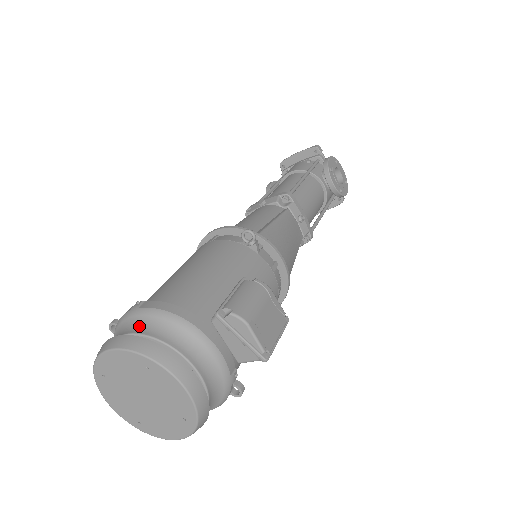
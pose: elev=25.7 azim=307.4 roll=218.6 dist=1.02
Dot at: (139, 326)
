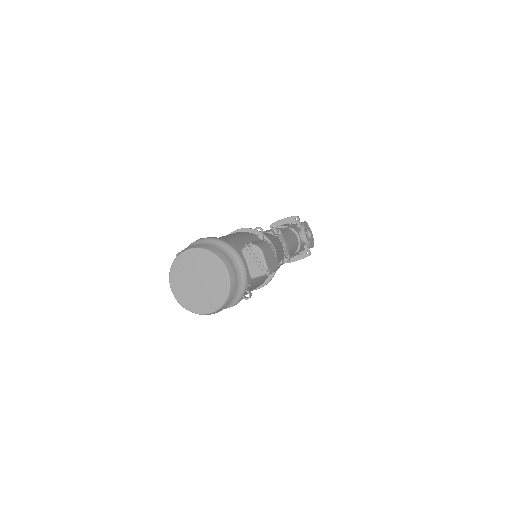
Dot at: occluded
